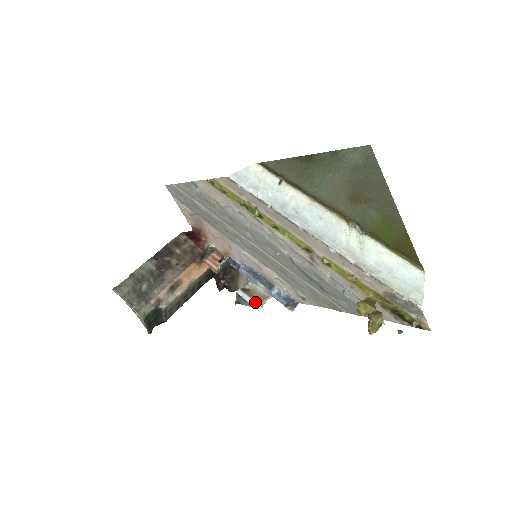
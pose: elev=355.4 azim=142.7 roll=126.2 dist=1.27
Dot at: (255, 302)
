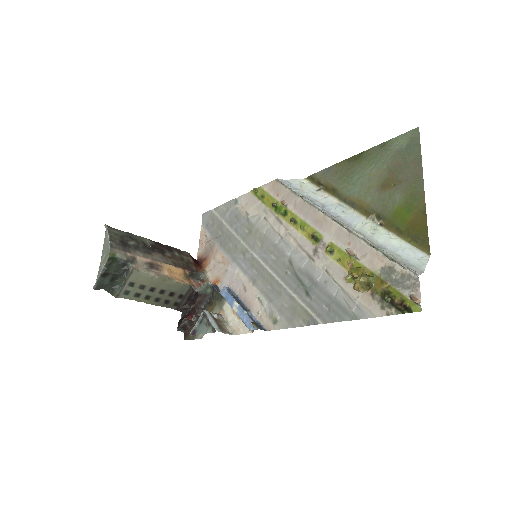
Dot at: (217, 325)
